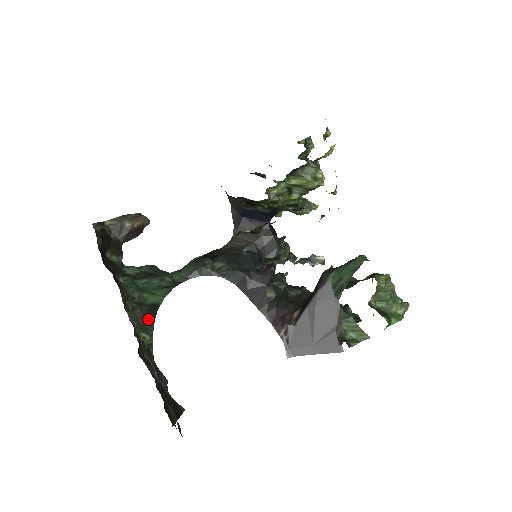
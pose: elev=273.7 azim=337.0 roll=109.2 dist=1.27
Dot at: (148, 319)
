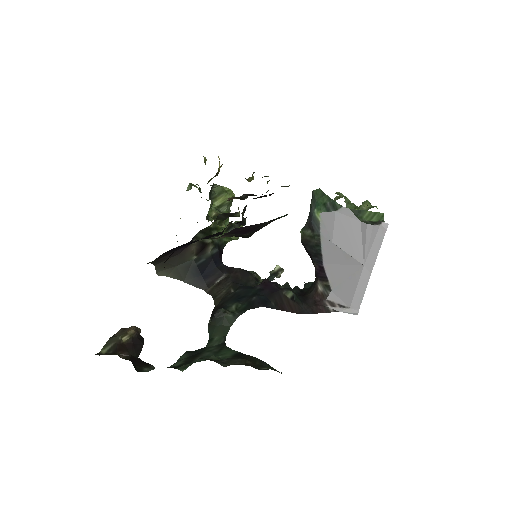
Dot at: (250, 361)
